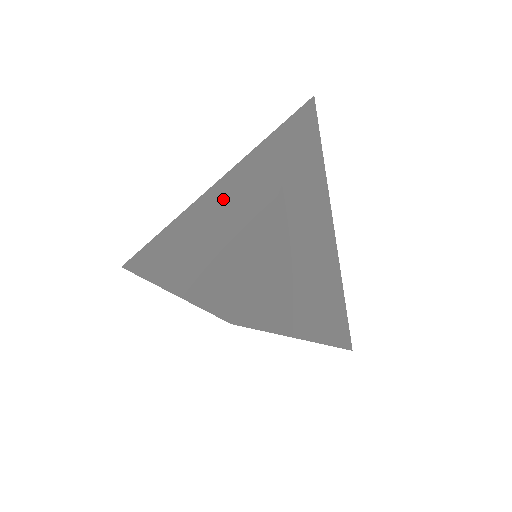
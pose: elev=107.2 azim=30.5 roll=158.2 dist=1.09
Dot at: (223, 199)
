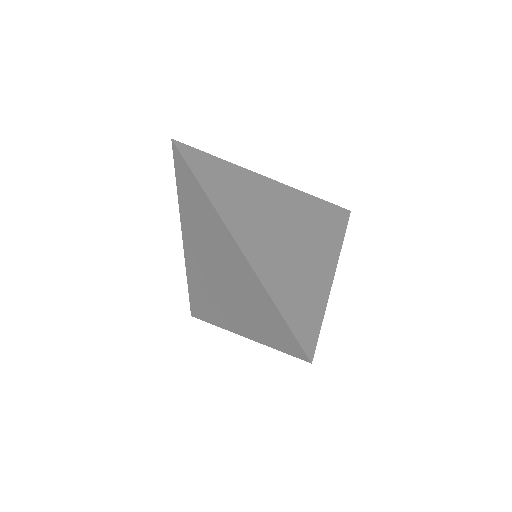
Dot at: (206, 257)
